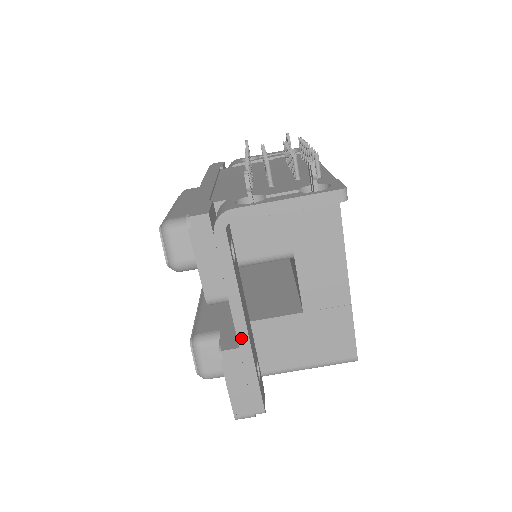
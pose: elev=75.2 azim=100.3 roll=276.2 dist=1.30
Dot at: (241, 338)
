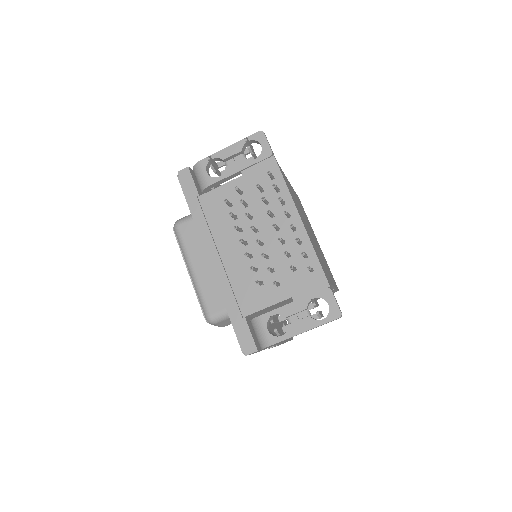
Dot at: occluded
